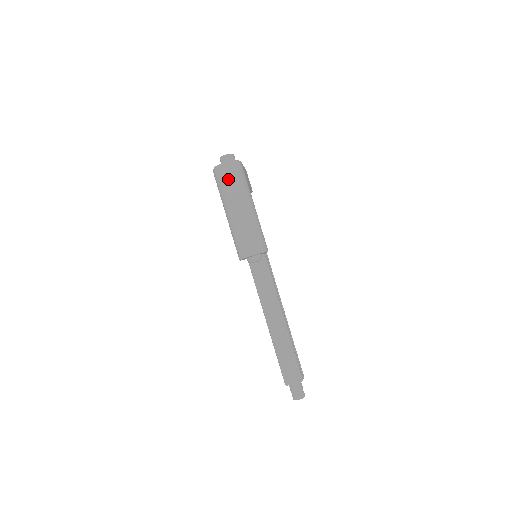
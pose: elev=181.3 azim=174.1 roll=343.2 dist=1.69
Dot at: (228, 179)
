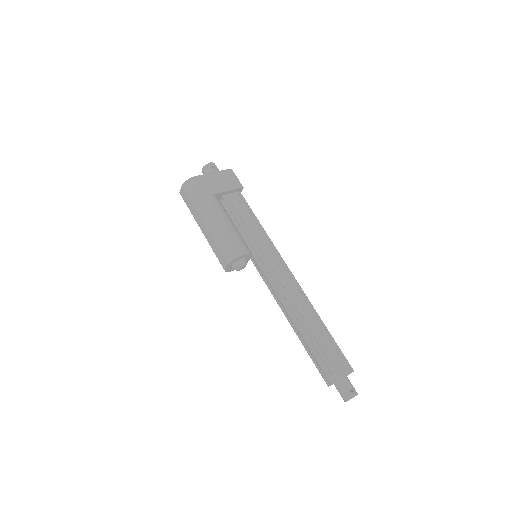
Dot at: (187, 202)
